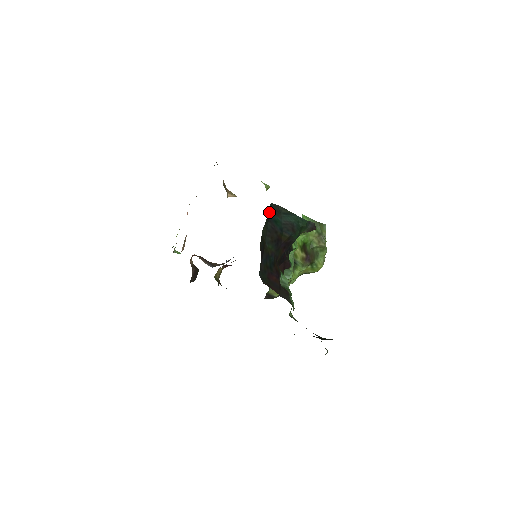
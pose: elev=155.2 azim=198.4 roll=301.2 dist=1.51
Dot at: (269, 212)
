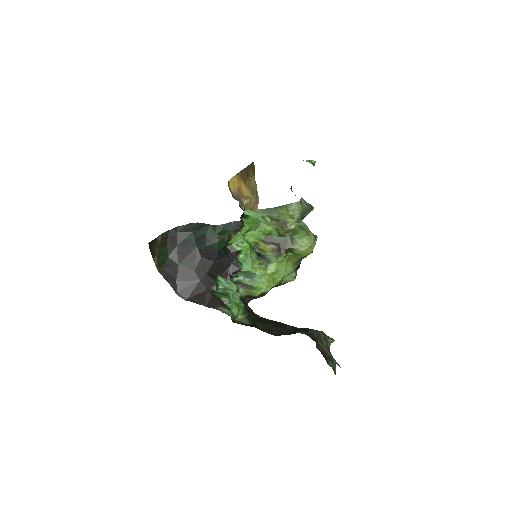
Dot at: (171, 238)
